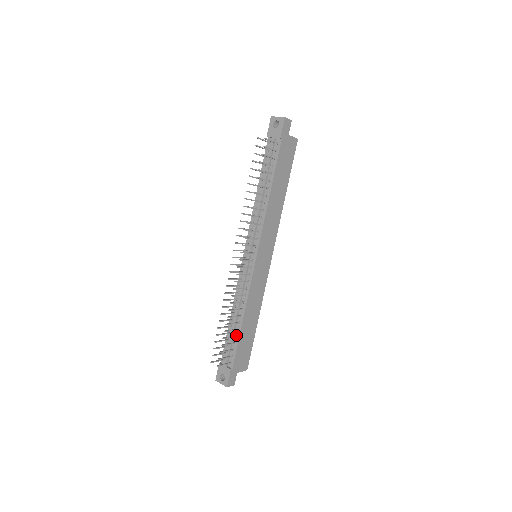
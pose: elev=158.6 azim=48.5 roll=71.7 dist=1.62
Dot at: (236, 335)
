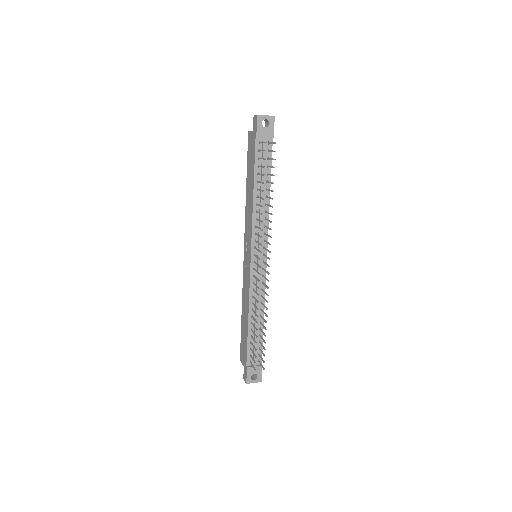
Dot at: (259, 334)
